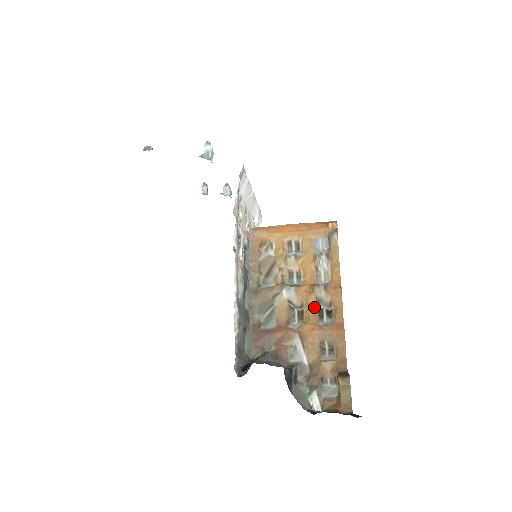
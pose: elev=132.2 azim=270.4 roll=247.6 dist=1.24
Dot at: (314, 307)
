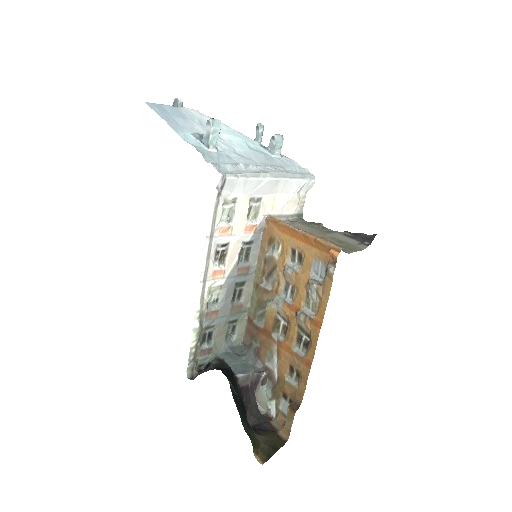
Dot at: (294, 331)
